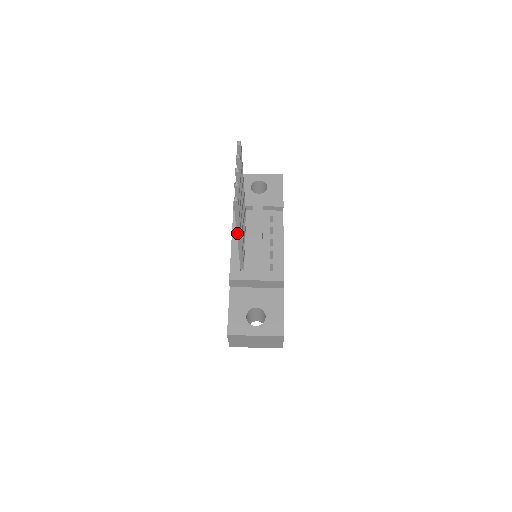
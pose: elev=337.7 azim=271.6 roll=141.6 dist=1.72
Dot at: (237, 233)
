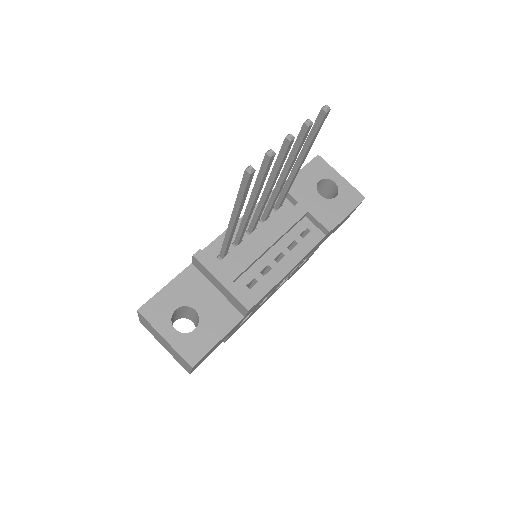
Dot at: (232, 213)
